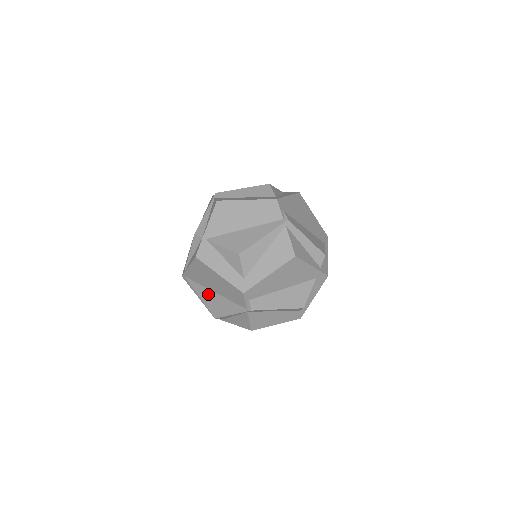
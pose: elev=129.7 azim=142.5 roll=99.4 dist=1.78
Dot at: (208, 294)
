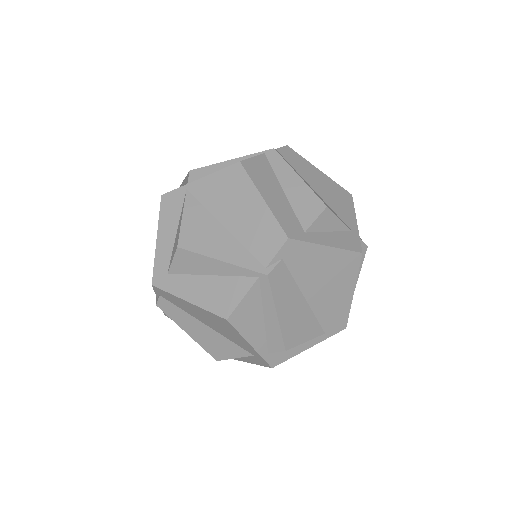
Dot at: occluded
